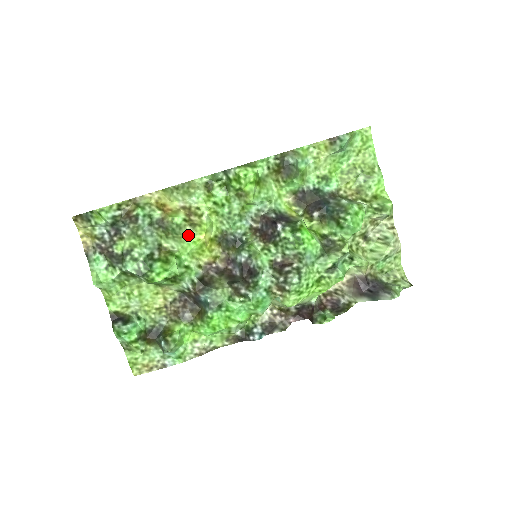
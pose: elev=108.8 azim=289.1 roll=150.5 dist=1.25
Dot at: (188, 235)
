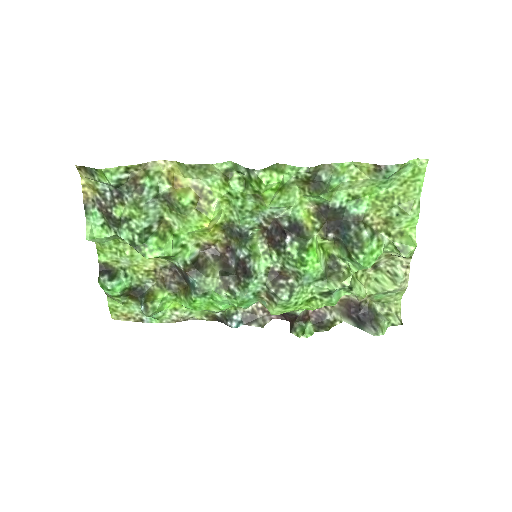
Dot at: (192, 218)
